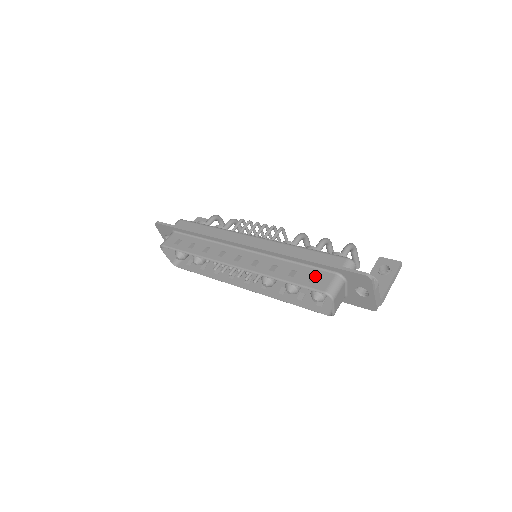
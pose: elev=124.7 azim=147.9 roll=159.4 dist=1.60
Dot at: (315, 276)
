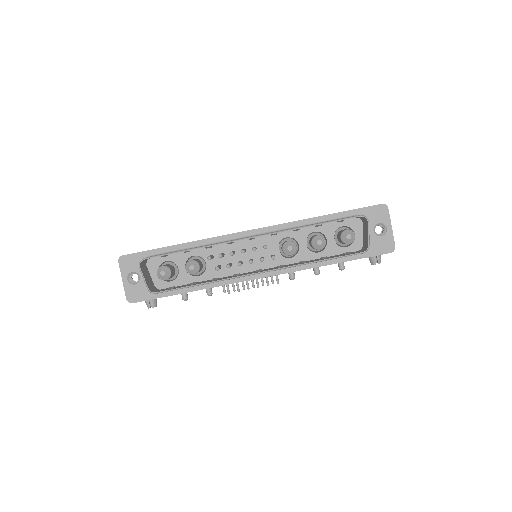
Dot at: occluded
